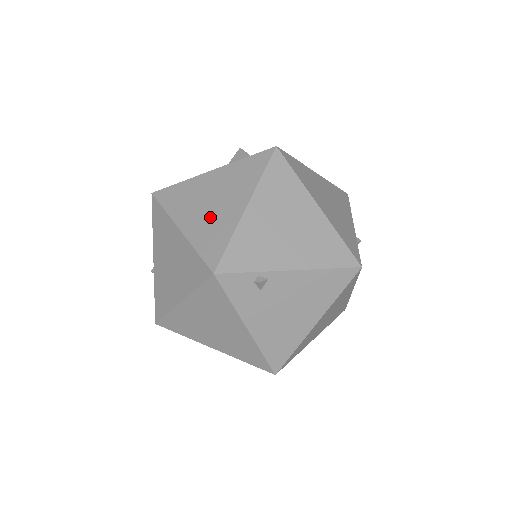
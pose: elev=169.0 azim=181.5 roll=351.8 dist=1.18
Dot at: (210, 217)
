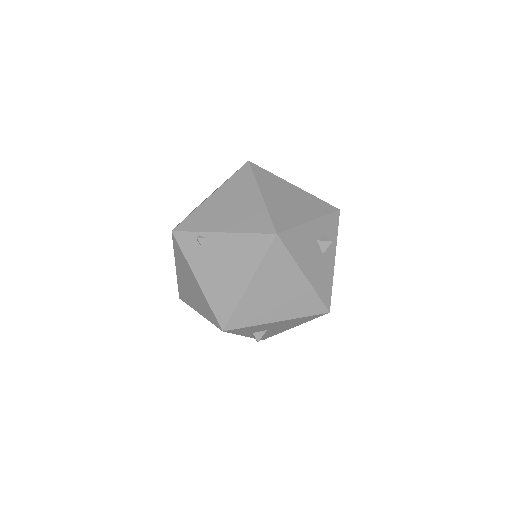
Dot at: occluded
